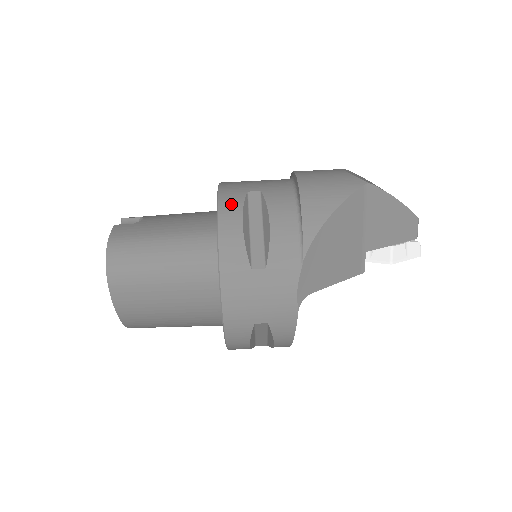
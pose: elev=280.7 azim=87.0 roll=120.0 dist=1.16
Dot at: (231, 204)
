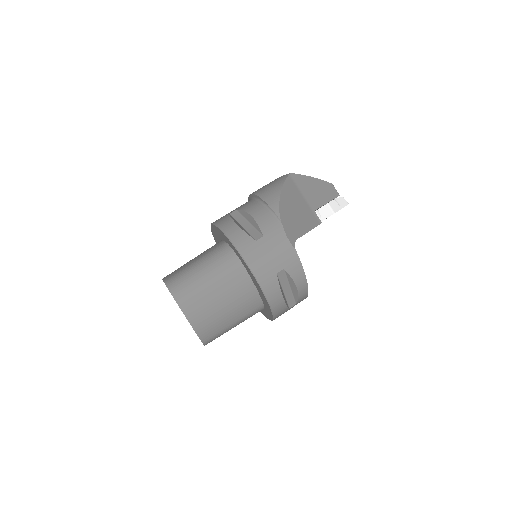
Dot at: (224, 221)
